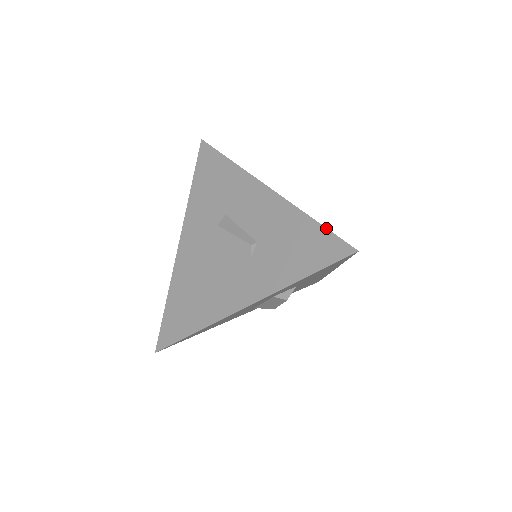
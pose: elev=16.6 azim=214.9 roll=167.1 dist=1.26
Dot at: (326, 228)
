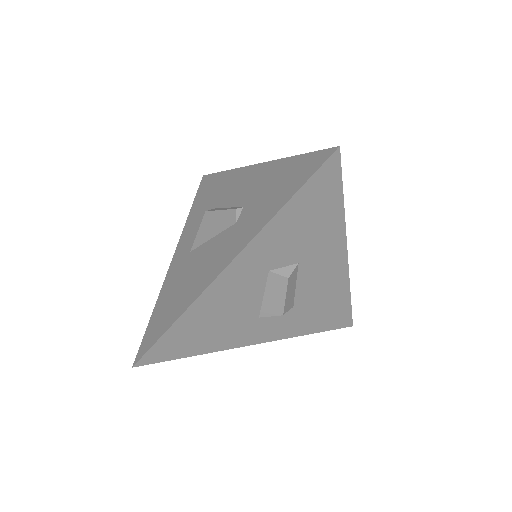
Dot at: (307, 153)
